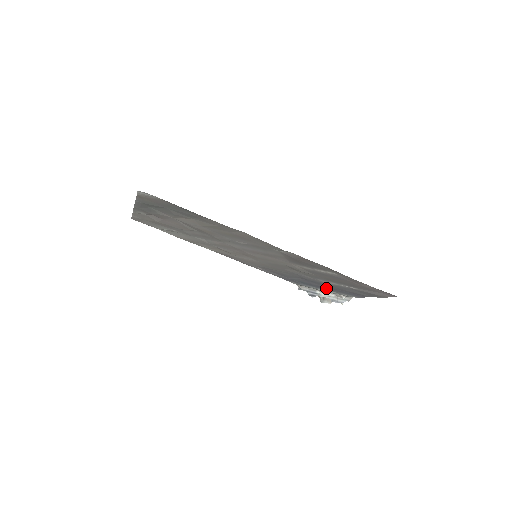
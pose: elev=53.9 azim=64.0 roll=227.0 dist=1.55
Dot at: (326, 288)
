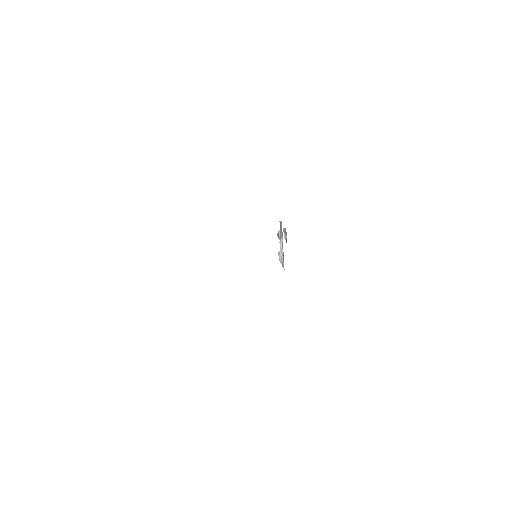
Dot at: occluded
